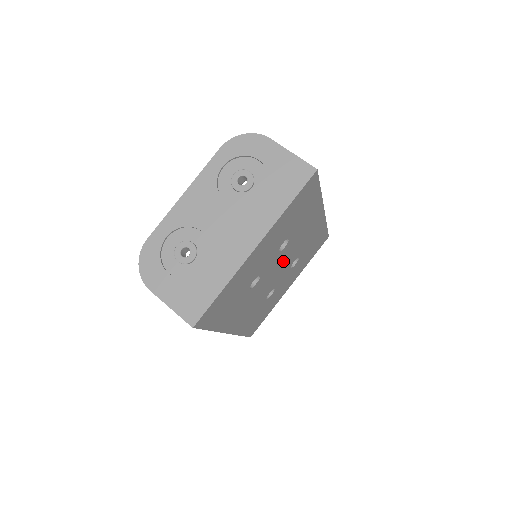
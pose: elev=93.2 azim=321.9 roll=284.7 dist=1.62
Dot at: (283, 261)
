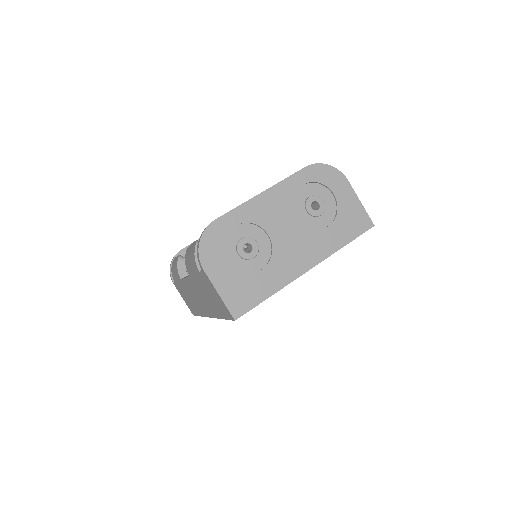
Dot at: occluded
